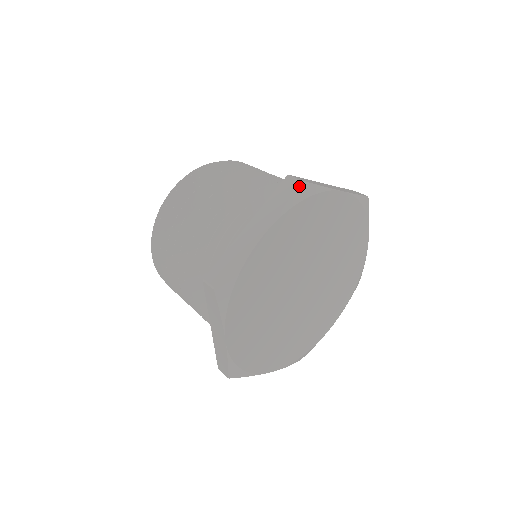
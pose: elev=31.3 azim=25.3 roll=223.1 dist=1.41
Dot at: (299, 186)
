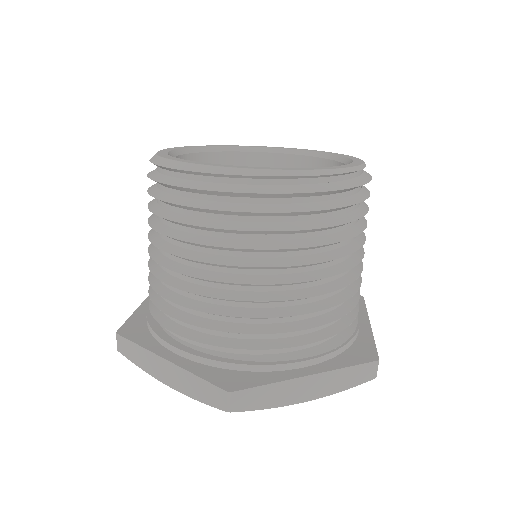
Dot at: (225, 410)
